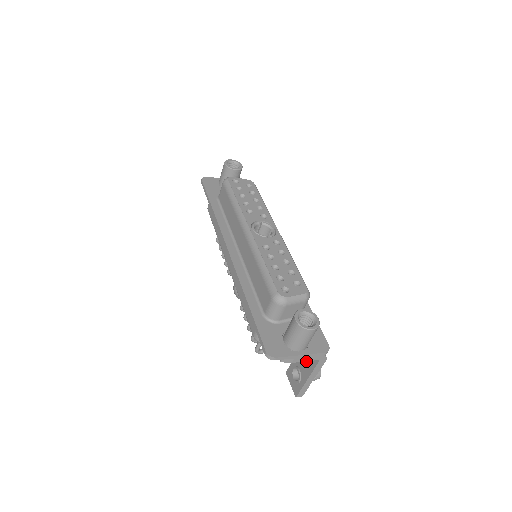
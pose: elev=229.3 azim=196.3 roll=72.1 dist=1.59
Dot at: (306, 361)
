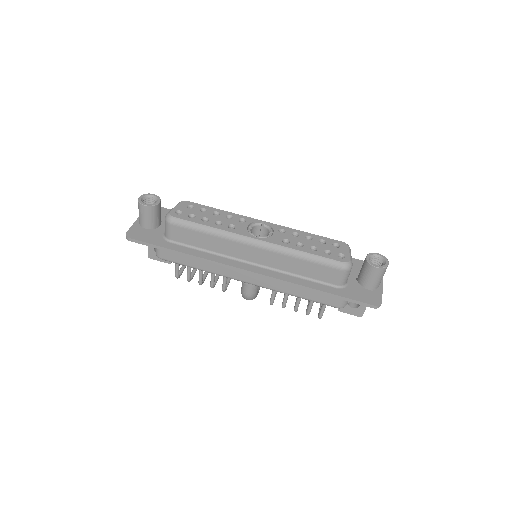
Dot at: occluded
